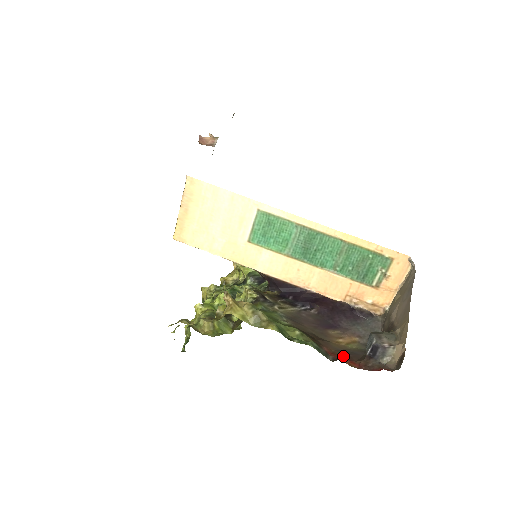
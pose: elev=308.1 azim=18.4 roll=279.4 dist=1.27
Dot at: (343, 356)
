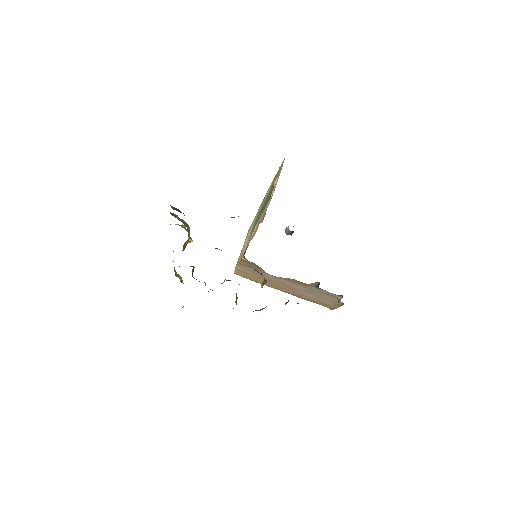
Dot at: occluded
